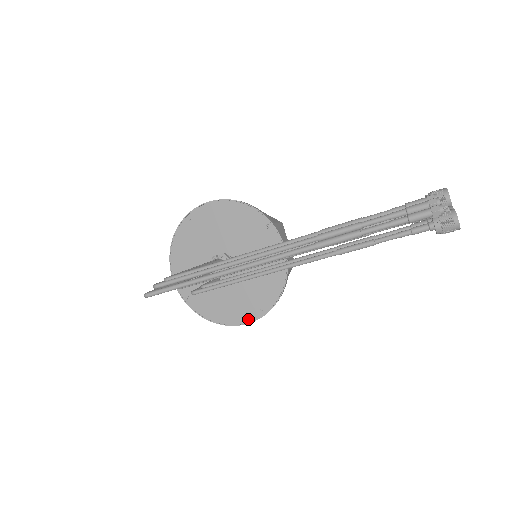
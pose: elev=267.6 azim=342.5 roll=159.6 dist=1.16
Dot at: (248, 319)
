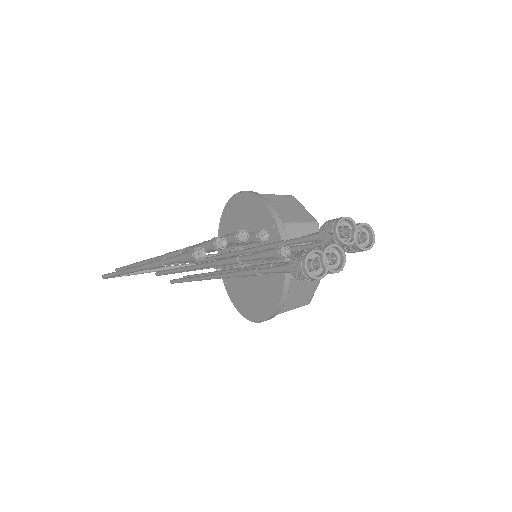
Dot at: (258, 318)
